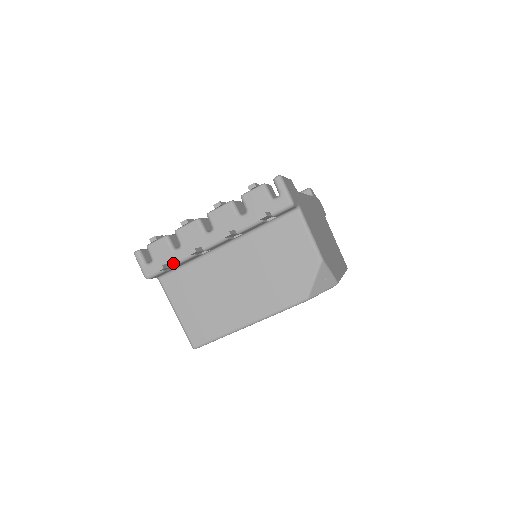
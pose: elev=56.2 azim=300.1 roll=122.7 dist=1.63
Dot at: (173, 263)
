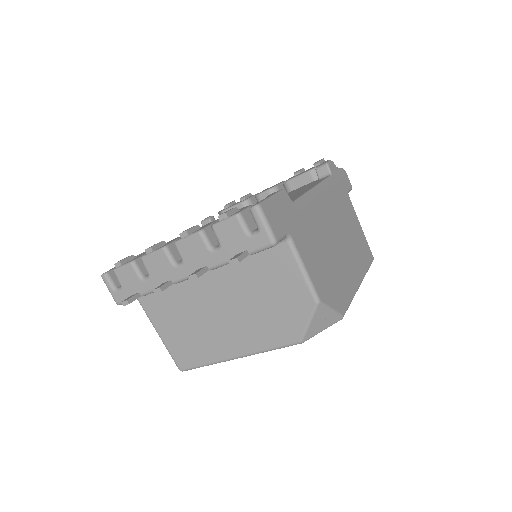
Dot at: (143, 293)
